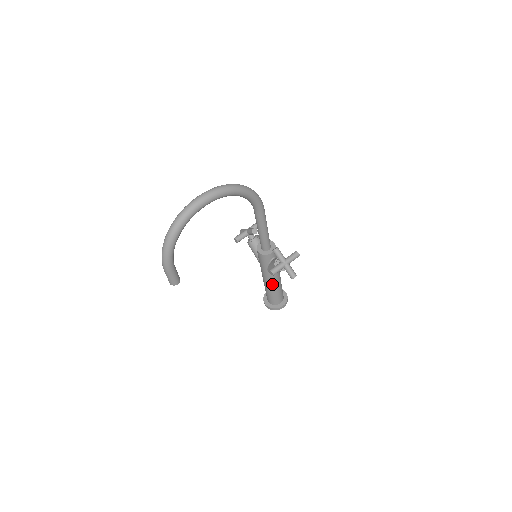
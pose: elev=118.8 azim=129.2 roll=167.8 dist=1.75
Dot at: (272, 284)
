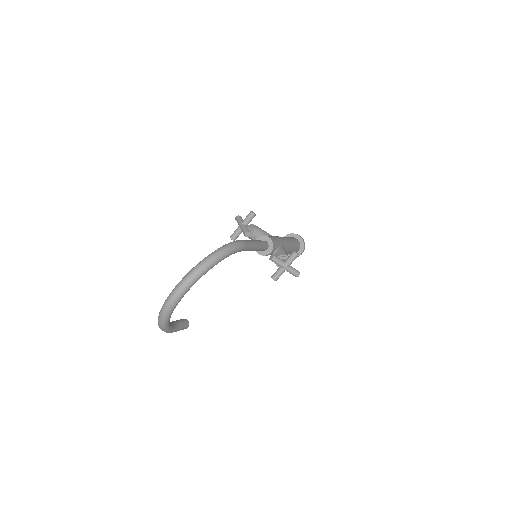
Dot at: occluded
